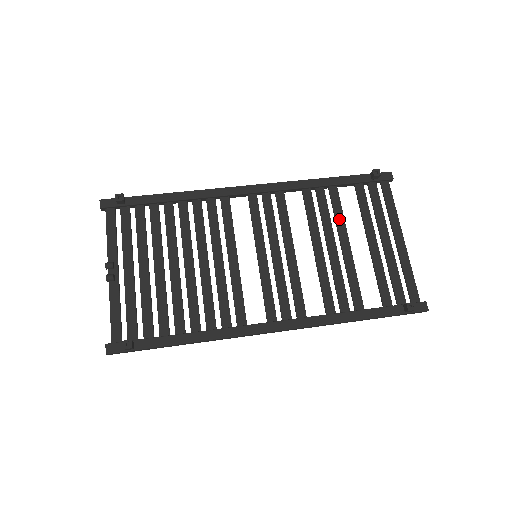
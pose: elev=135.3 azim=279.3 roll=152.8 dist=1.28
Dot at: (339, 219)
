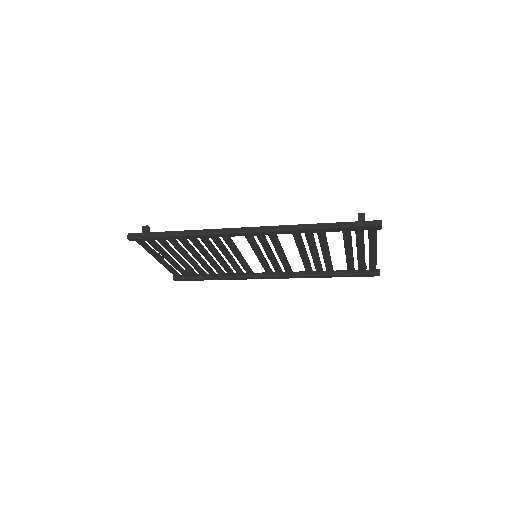
Dot at: (327, 262)
